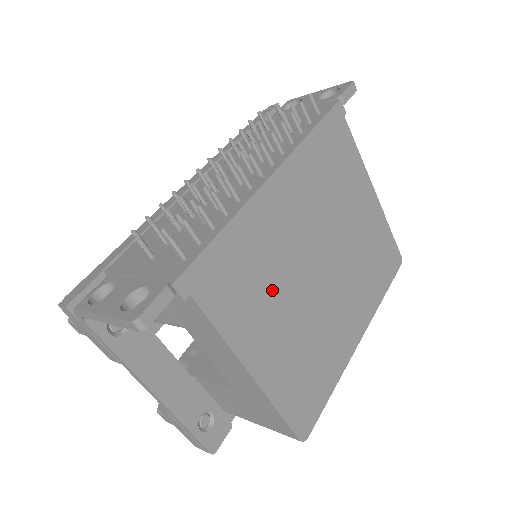
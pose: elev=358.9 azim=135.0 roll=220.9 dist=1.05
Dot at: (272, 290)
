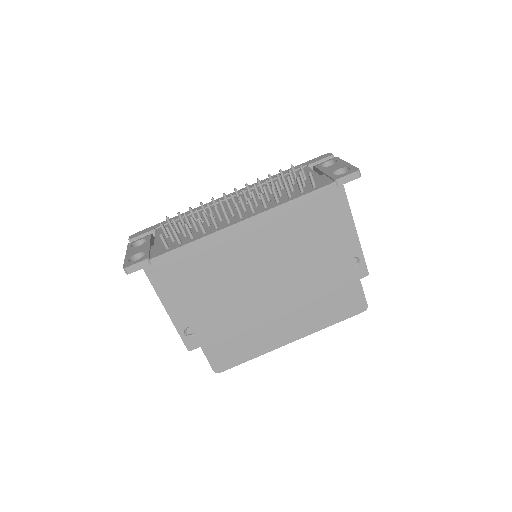
Dot at: (219, 285)
